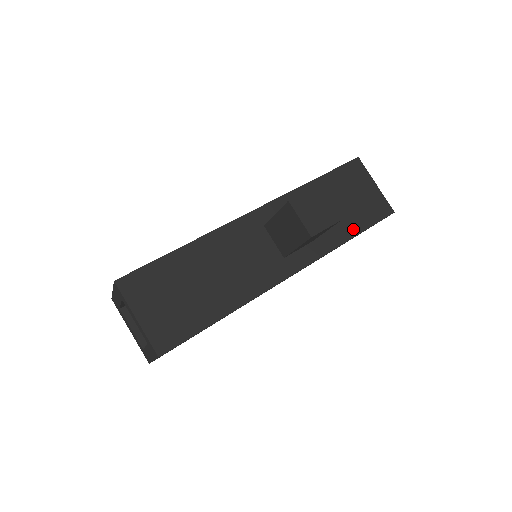
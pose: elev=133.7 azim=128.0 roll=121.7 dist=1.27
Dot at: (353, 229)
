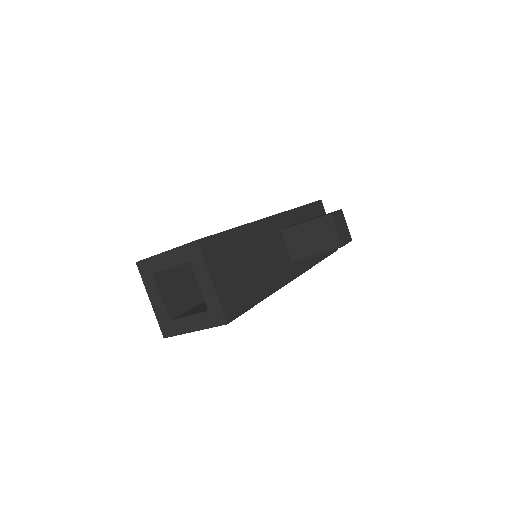
Dot at: (322, 254)
